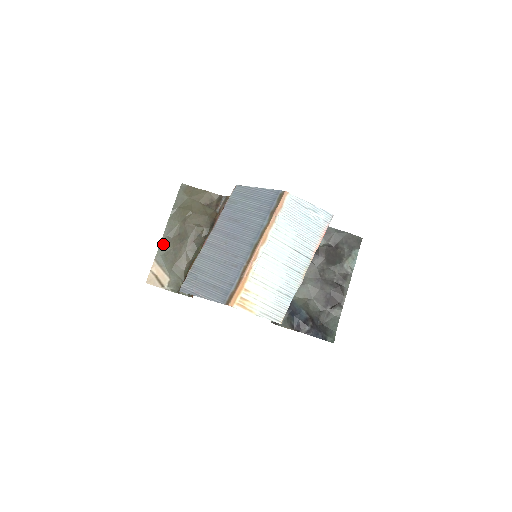
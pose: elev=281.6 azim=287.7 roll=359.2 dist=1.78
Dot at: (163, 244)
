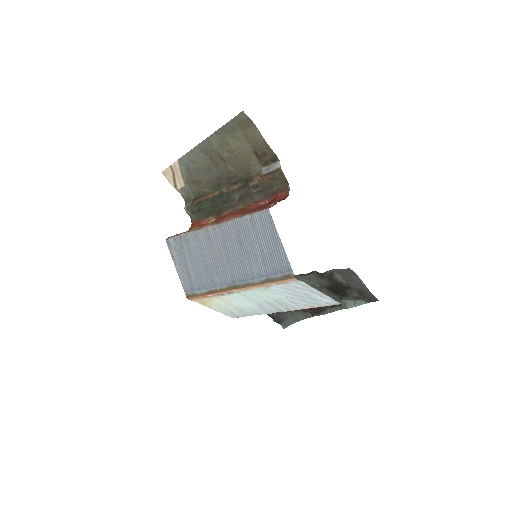
Dot at: (192, 154)
